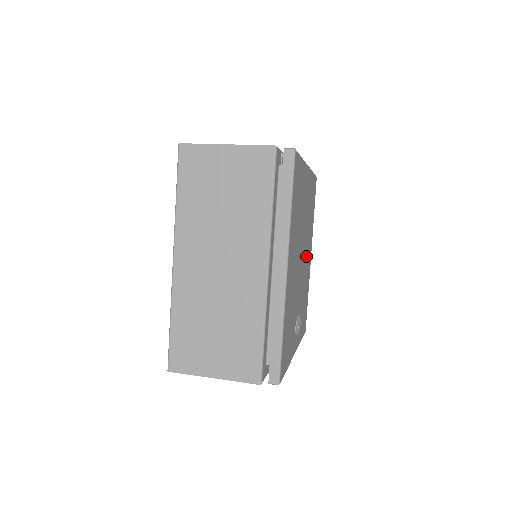
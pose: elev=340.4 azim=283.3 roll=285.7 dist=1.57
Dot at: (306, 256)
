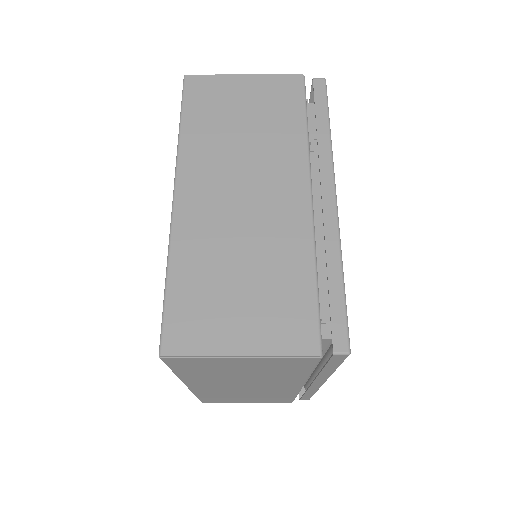
Dot at: occluded
